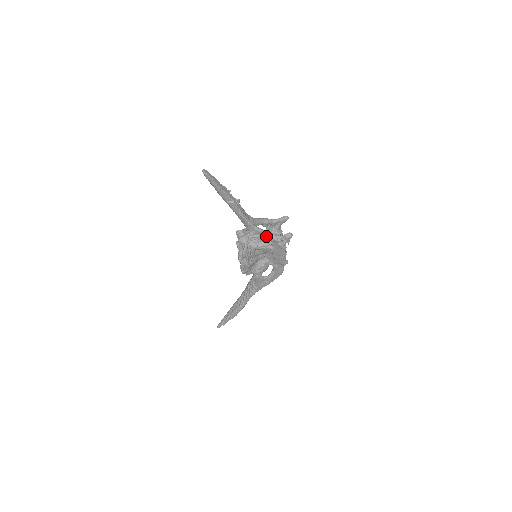
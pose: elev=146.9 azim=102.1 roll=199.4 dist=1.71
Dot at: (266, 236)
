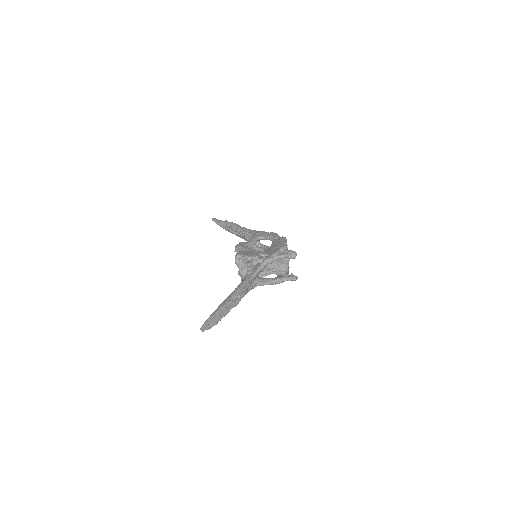
Dot at: (268, 284)
